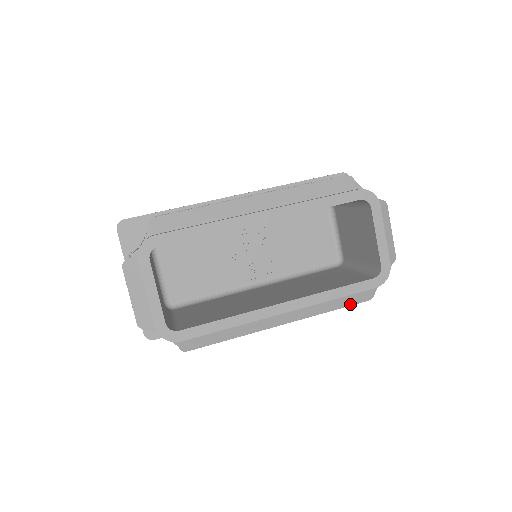
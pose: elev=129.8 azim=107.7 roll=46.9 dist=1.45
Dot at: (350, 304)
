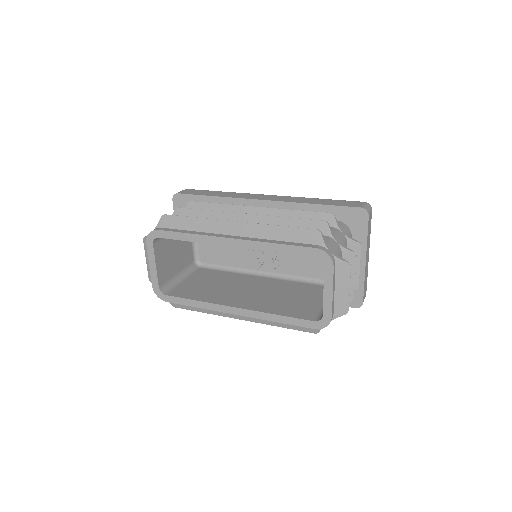
Dot at: (297, 329)
